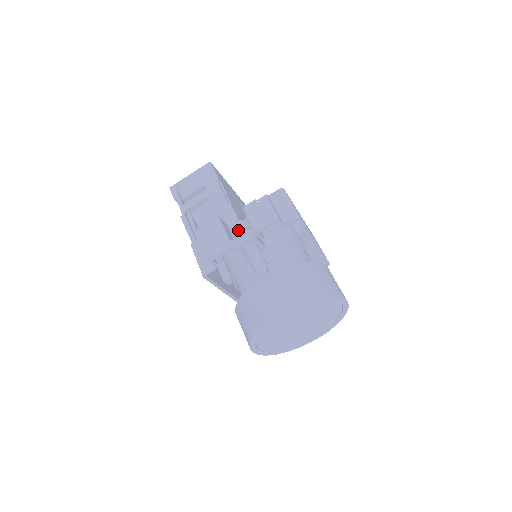
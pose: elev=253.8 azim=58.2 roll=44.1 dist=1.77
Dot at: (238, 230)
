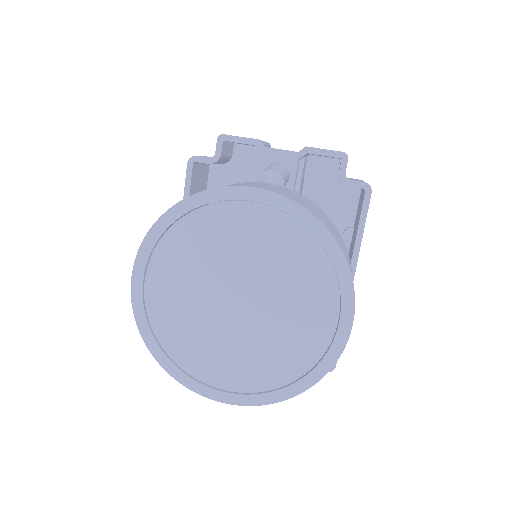
Dot at: occluded
